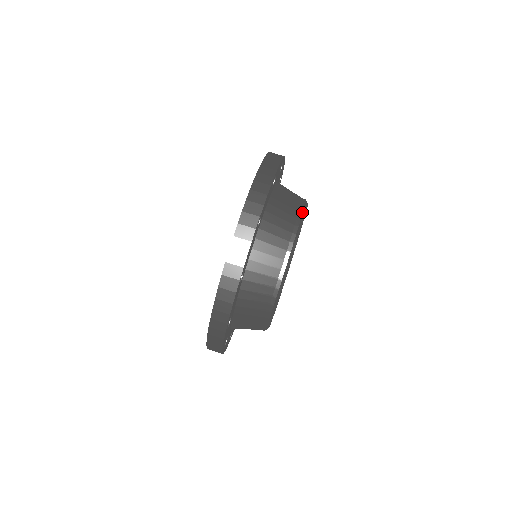
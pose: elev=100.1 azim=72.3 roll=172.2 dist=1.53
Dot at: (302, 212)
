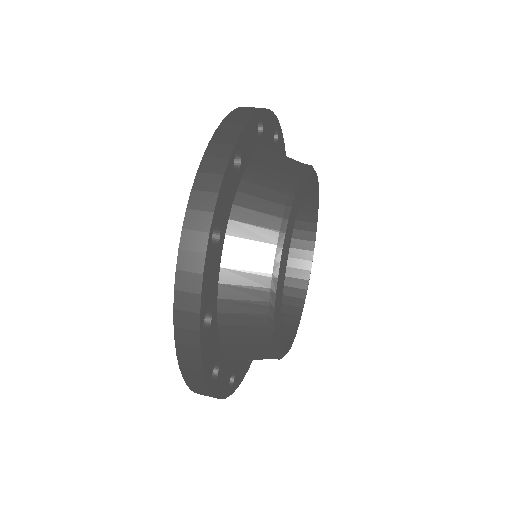
Dot at: (305, 167)
